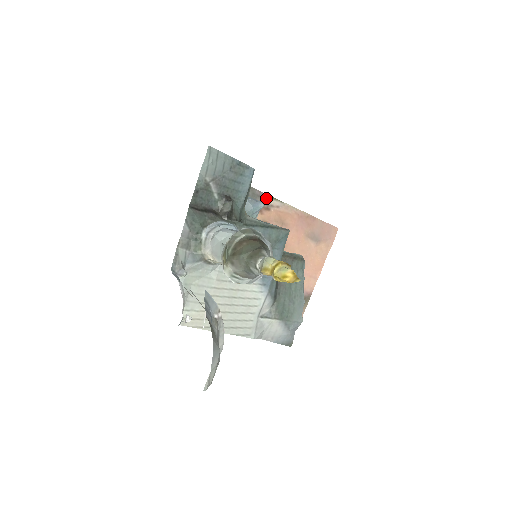
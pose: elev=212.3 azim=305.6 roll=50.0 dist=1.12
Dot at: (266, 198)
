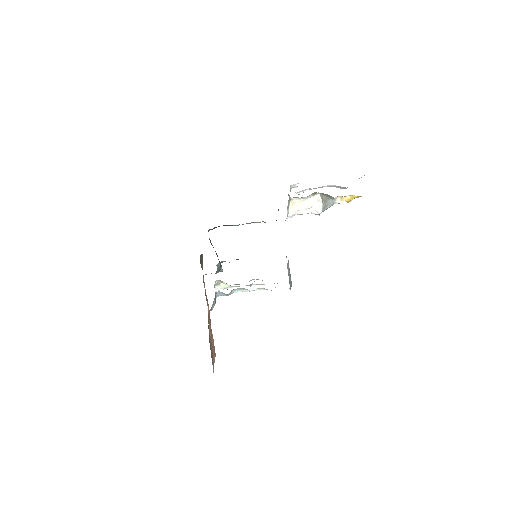
Dot at: occluded
